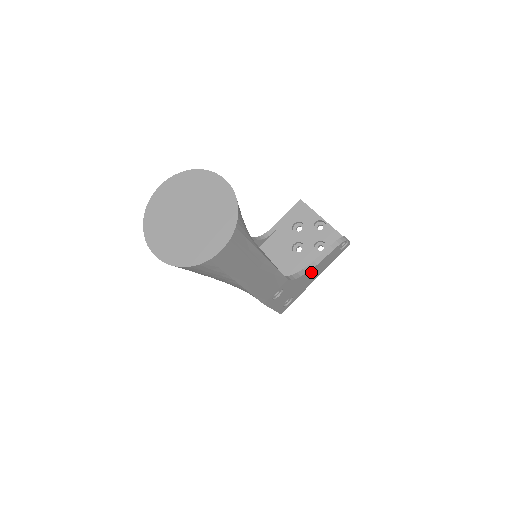
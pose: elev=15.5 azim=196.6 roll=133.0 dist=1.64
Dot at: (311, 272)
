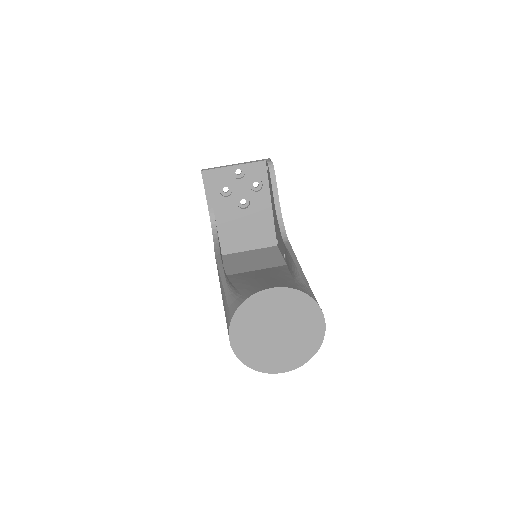
Dot at: occluded
